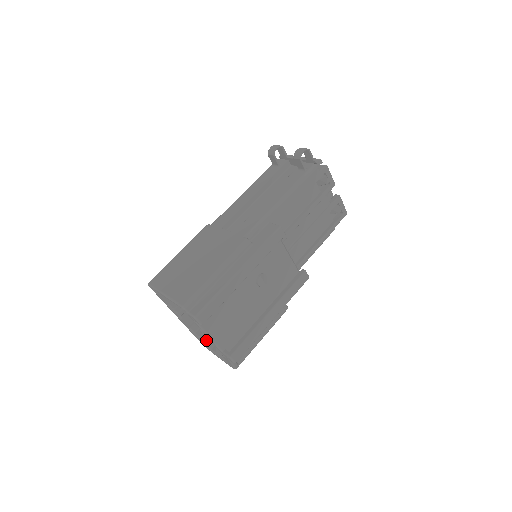
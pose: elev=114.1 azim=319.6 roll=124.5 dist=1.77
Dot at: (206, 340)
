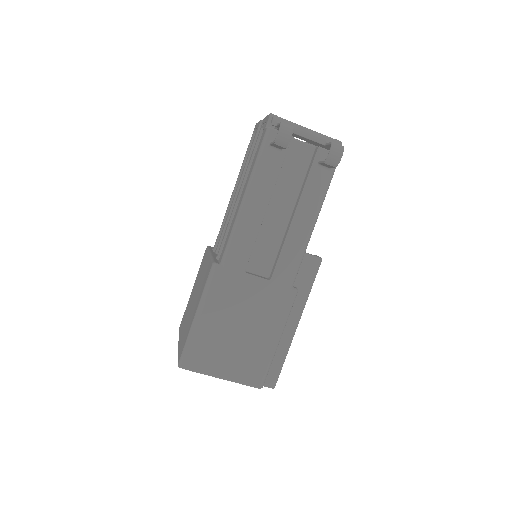
Dot at: occluded
